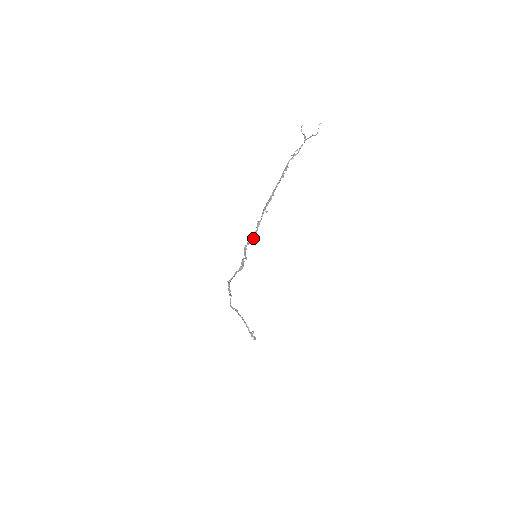
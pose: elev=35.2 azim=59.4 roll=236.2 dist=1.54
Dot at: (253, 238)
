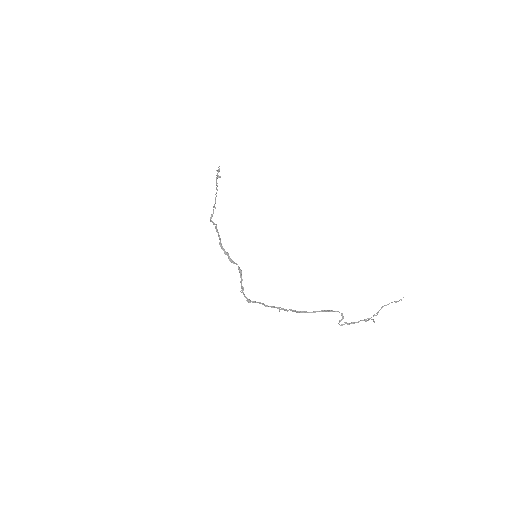
Dot at: occluded
